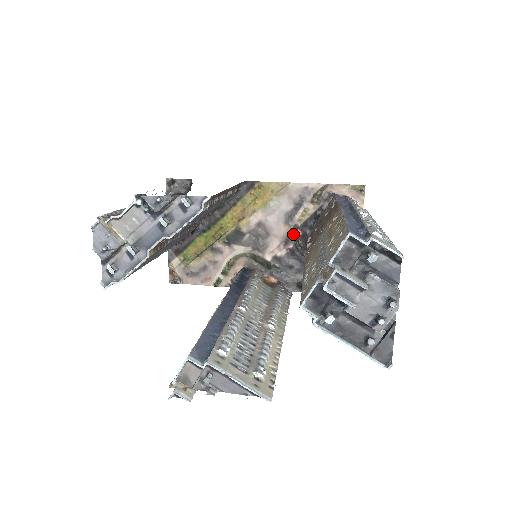
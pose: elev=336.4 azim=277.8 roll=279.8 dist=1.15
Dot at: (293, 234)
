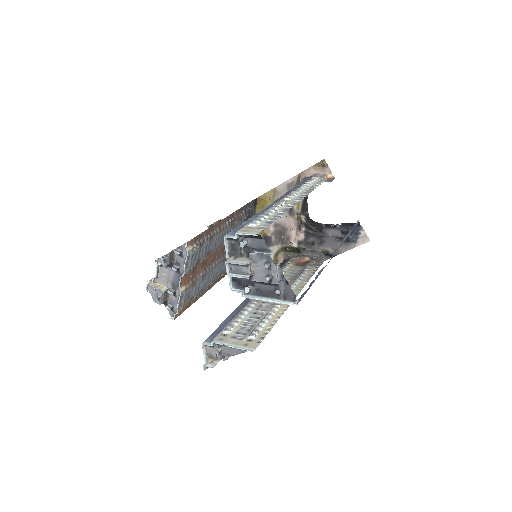
Dot at: occluded
